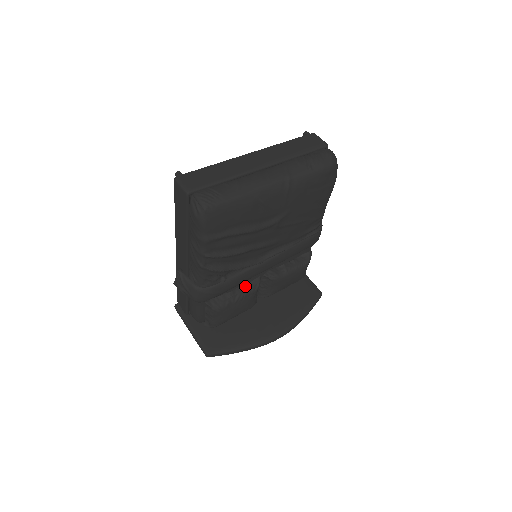
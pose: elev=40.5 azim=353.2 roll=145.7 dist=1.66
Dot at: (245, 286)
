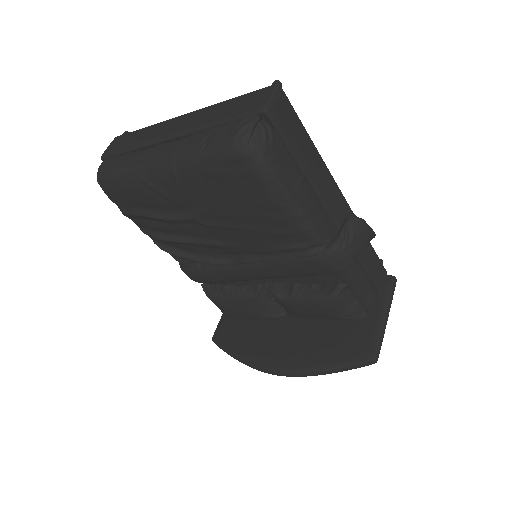
Dot at: (241, 287)
